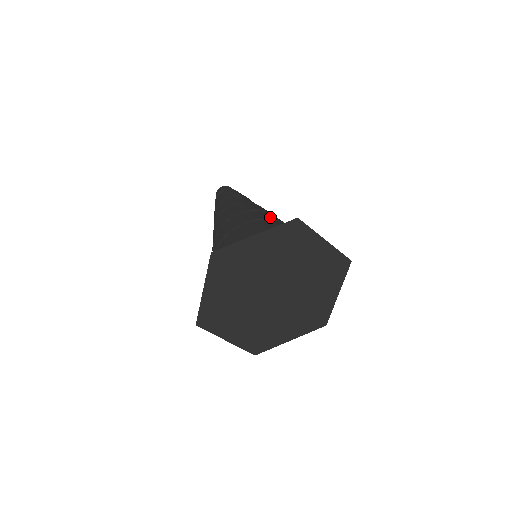
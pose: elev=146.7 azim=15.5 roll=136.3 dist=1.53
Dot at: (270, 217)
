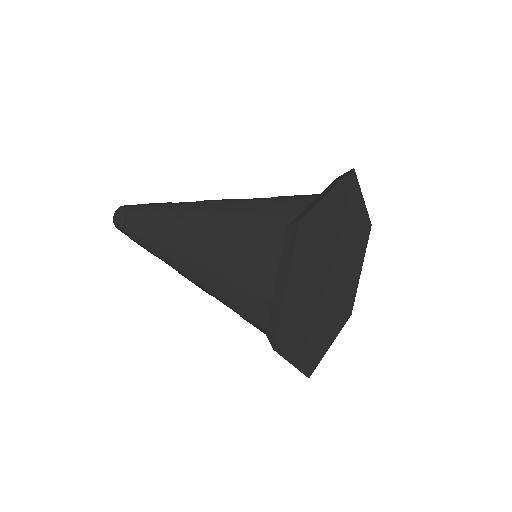
Dot at: occluded
